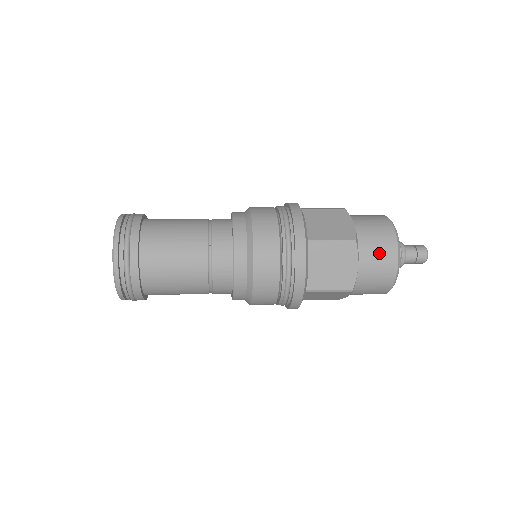
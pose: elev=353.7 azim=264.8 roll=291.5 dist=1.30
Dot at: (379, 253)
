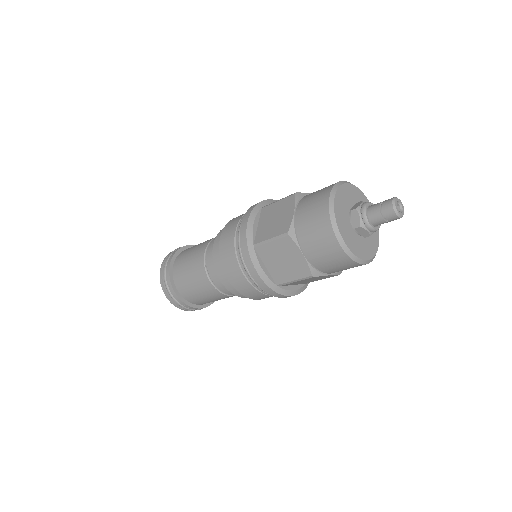
Dot at: (316, 236)
